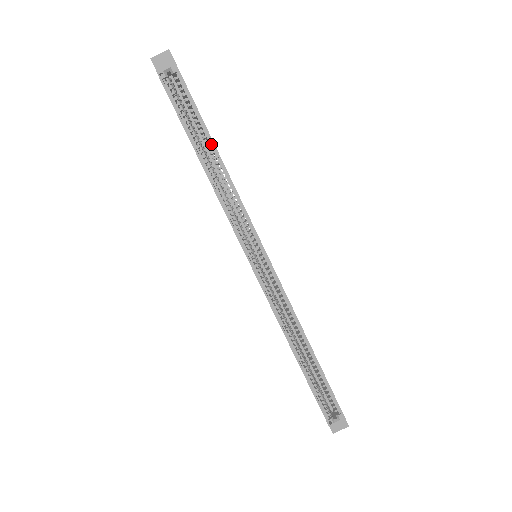
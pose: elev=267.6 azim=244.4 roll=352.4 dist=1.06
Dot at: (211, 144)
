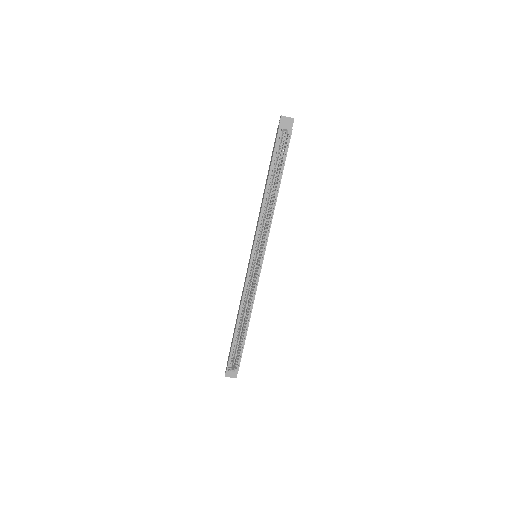
Dot at: (278, 184)
